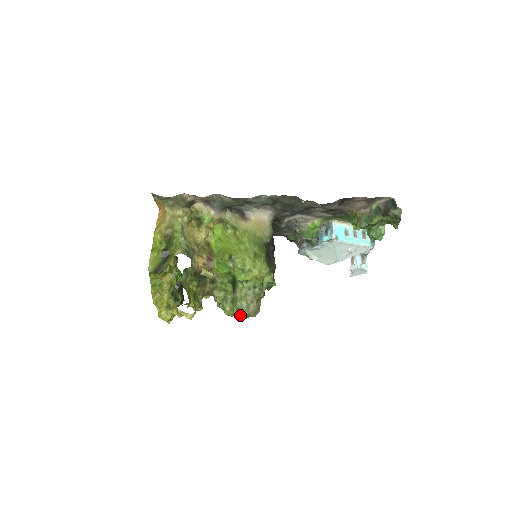
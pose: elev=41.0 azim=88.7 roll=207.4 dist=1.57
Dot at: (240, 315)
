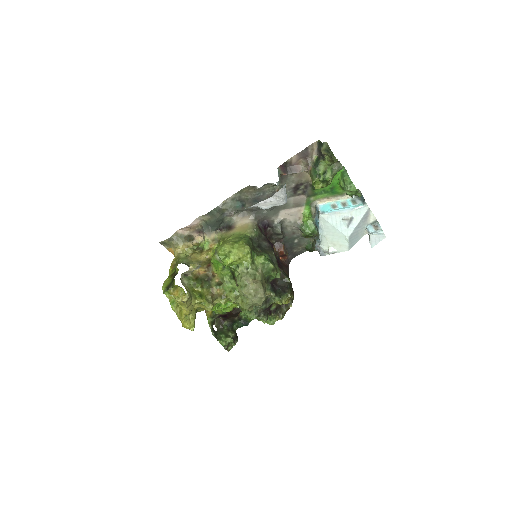
Dot at: (249, 301)
